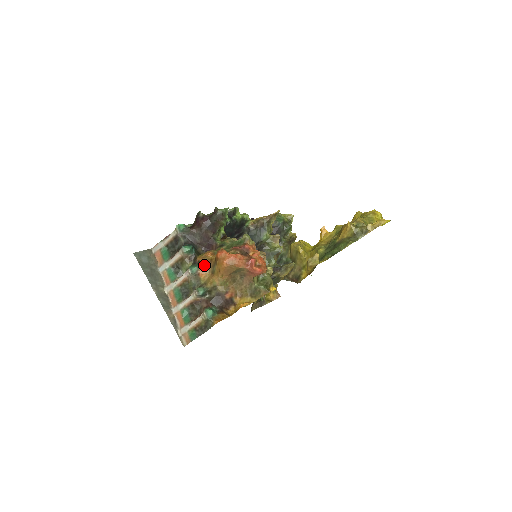
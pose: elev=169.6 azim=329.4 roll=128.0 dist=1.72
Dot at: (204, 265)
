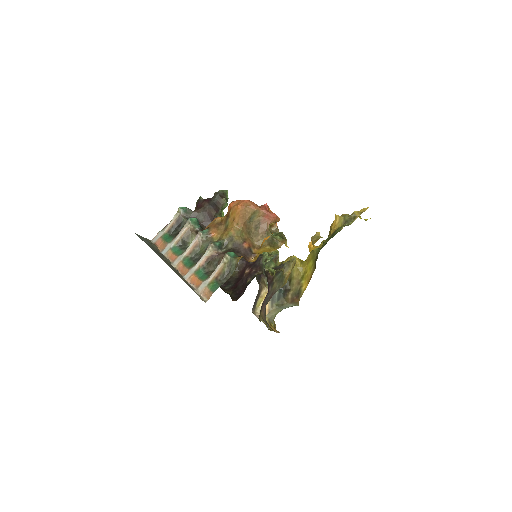
Dot at: (215, 226)
